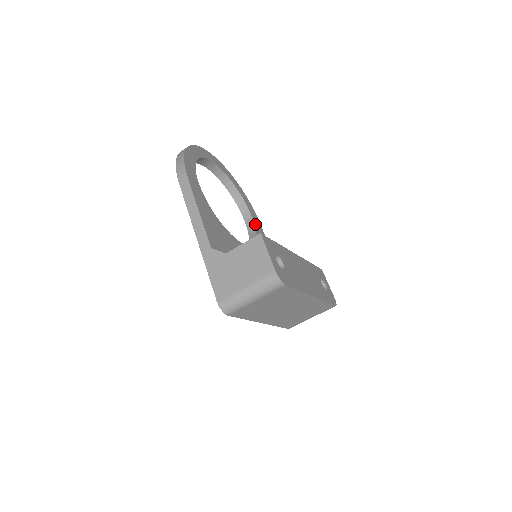
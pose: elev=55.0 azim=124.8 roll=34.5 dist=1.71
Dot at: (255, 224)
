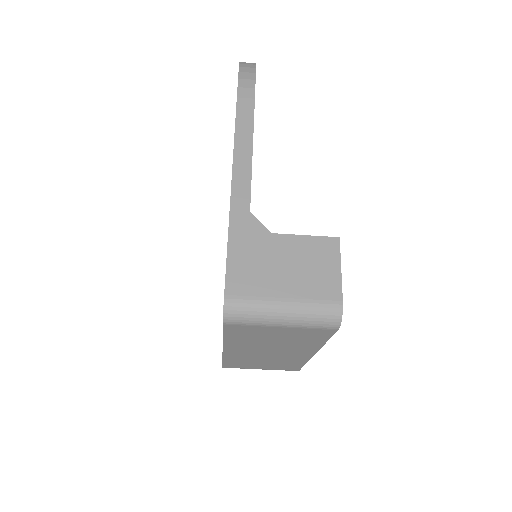
Dot at: occluded
